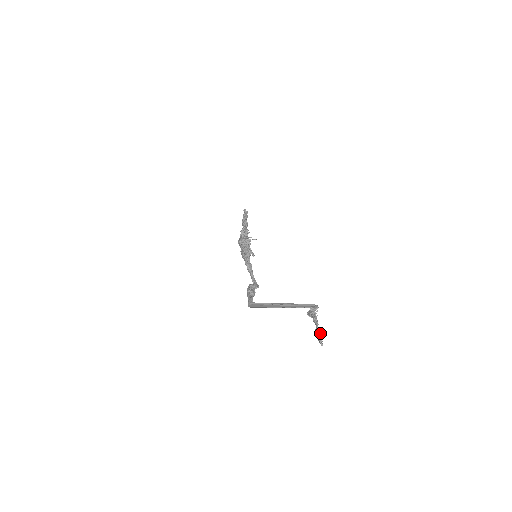
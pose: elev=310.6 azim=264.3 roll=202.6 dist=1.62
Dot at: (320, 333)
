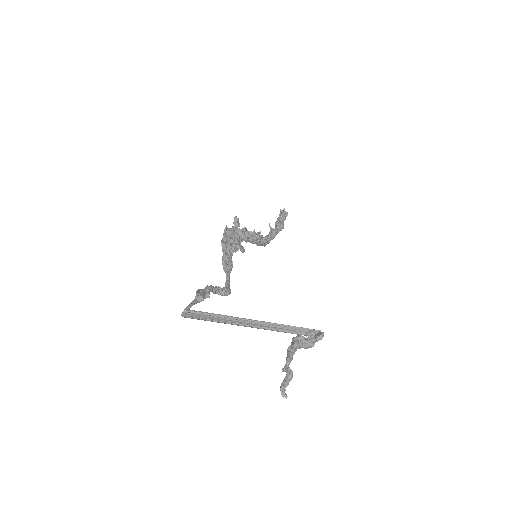
Dot at: occluded
